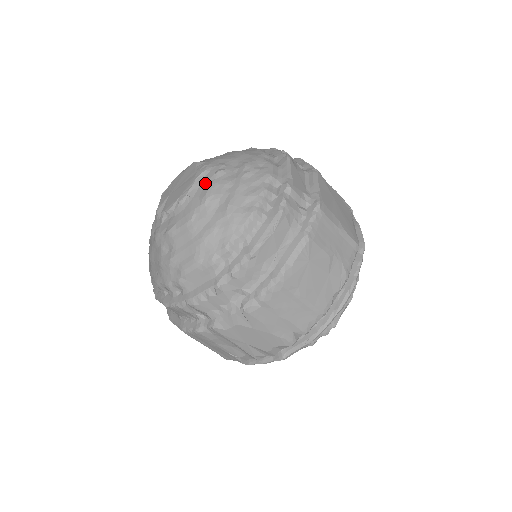
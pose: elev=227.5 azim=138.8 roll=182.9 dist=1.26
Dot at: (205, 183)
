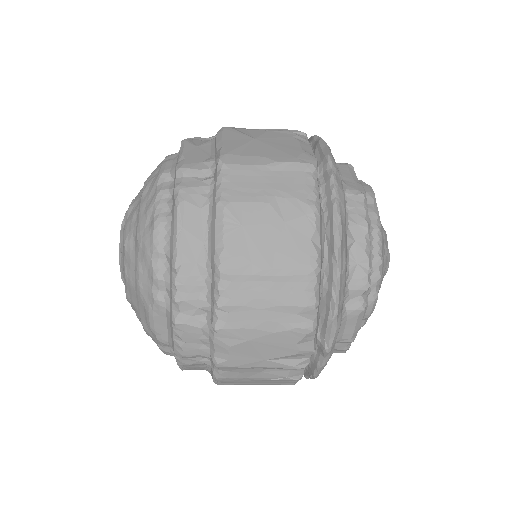
Dot at: occluded
